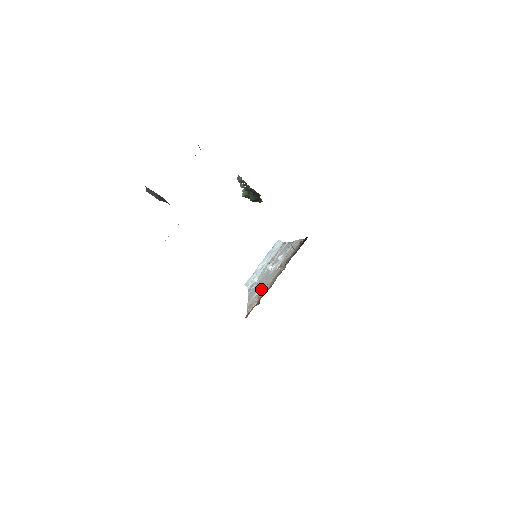
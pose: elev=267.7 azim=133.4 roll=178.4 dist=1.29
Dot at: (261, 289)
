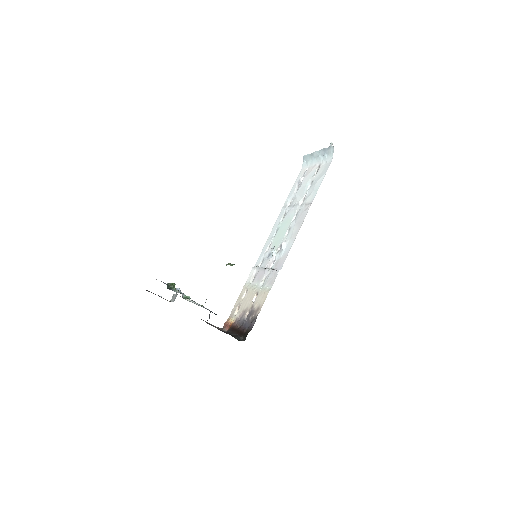
Dot at: (253, 282)
